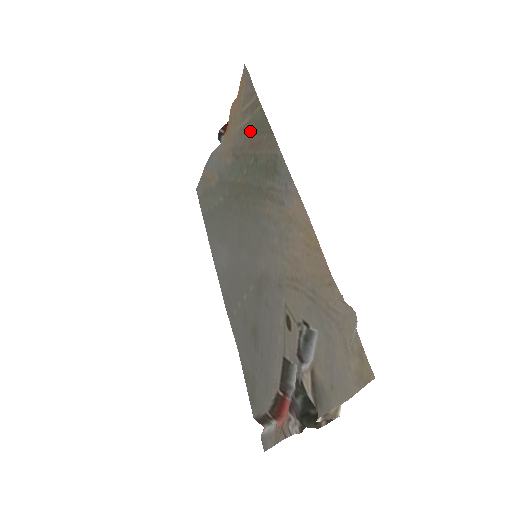
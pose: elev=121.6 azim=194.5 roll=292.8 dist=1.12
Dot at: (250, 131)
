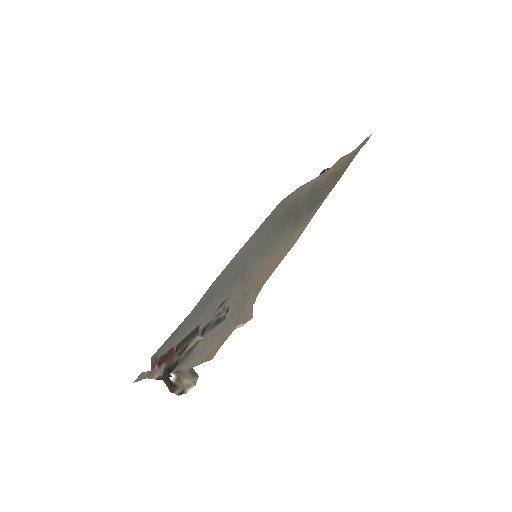
Dot at: (332, 175)
